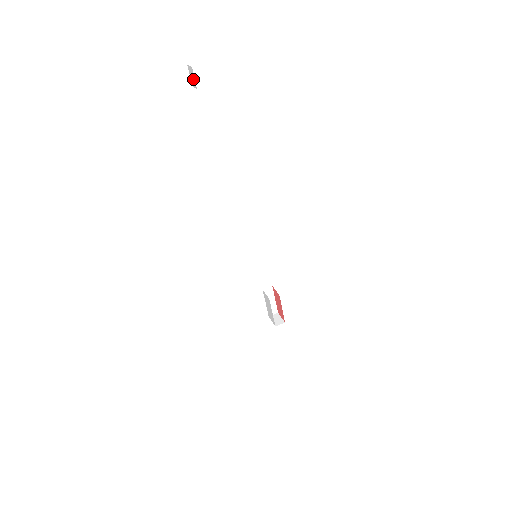
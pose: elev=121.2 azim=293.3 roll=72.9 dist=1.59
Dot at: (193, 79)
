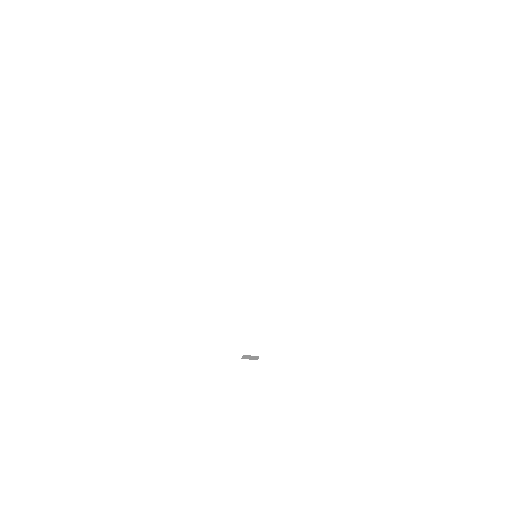
Dot at: occluded
